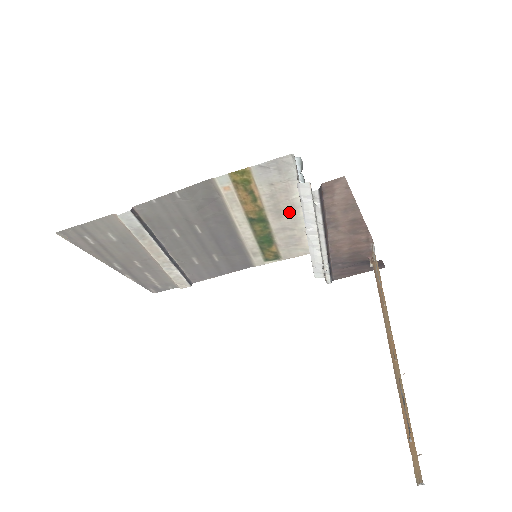
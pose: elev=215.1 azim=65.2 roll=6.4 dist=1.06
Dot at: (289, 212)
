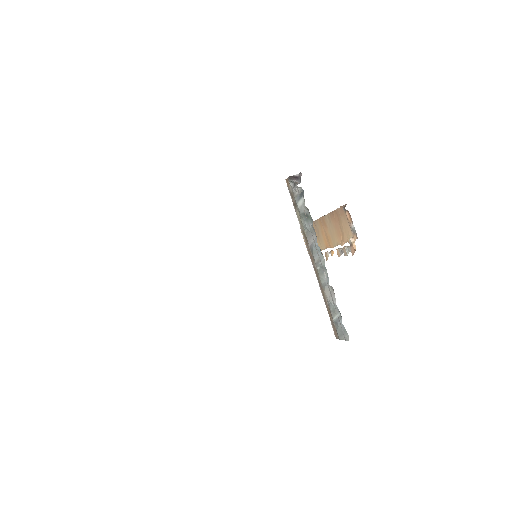
Dot at: occluded
